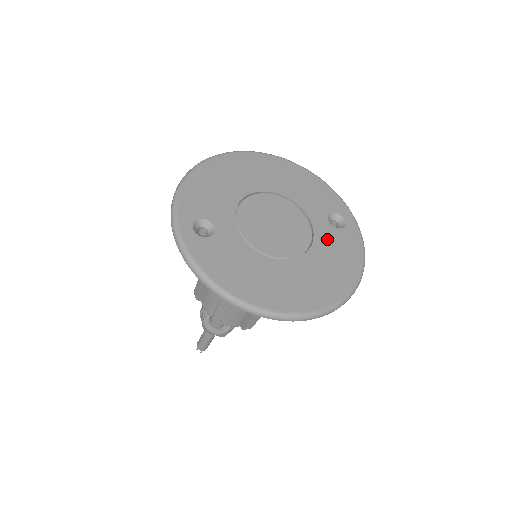
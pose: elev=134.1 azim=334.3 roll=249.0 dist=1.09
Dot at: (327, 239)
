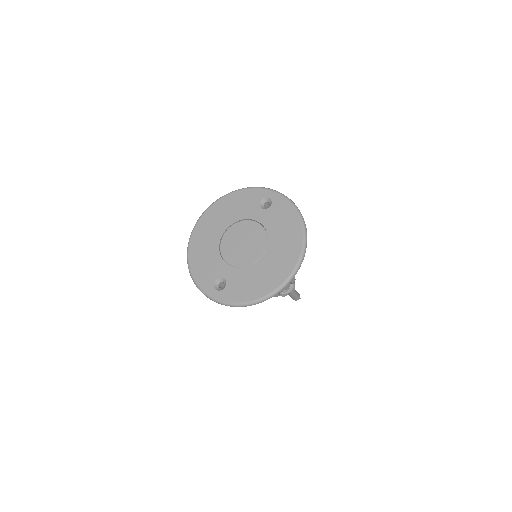
Dot at: (270, 220)
